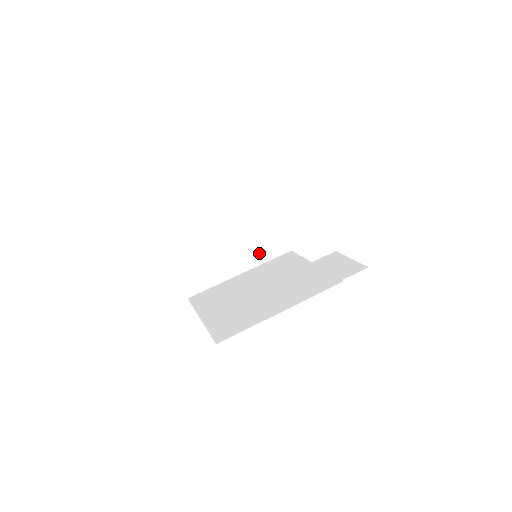
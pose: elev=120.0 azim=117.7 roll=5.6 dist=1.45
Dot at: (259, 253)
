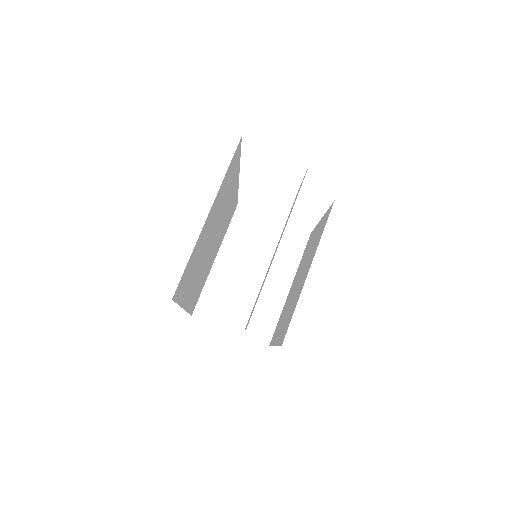
Dot at: (287, 260)
